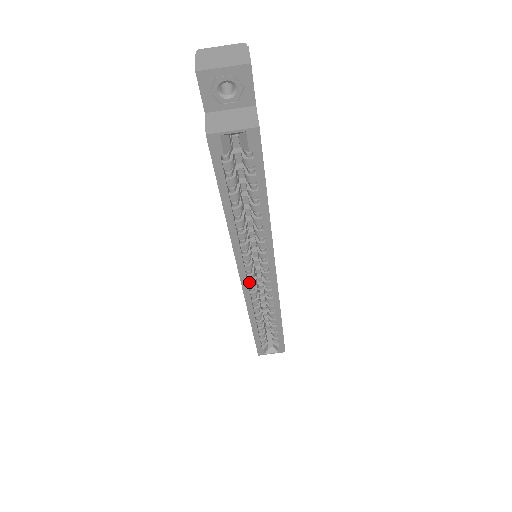
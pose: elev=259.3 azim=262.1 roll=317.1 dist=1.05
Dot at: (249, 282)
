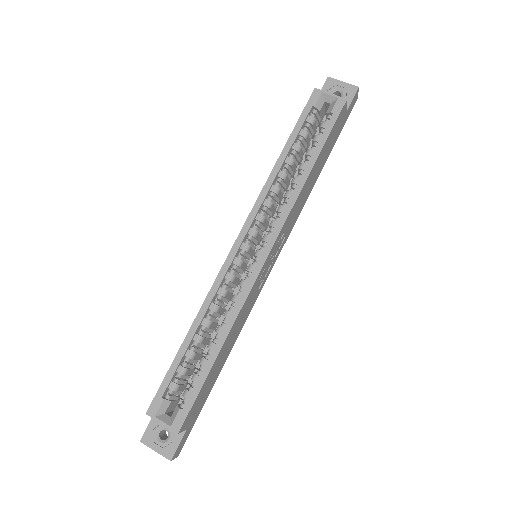
Dot at: (237, 257)
